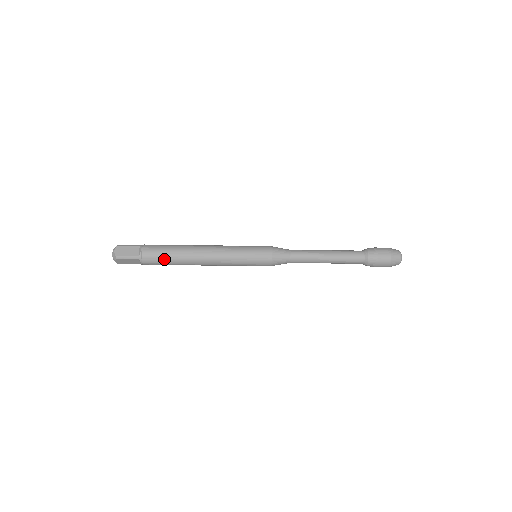
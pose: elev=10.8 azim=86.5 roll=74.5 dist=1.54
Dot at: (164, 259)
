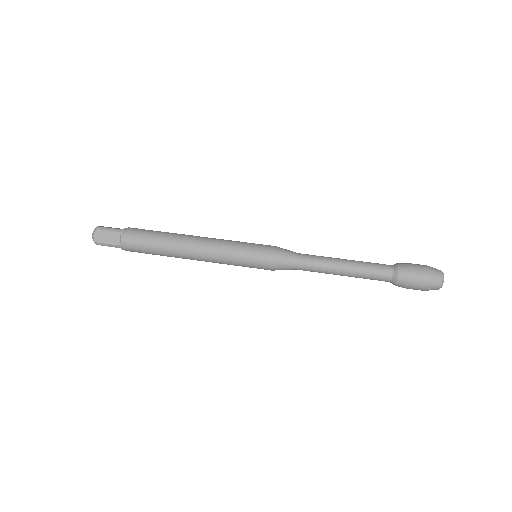
Dot at: (148, 251)
